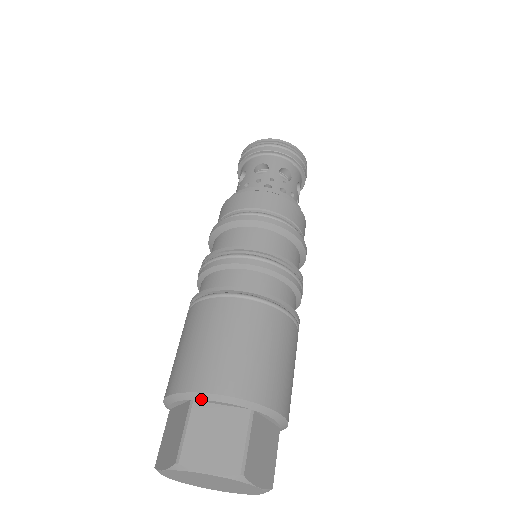
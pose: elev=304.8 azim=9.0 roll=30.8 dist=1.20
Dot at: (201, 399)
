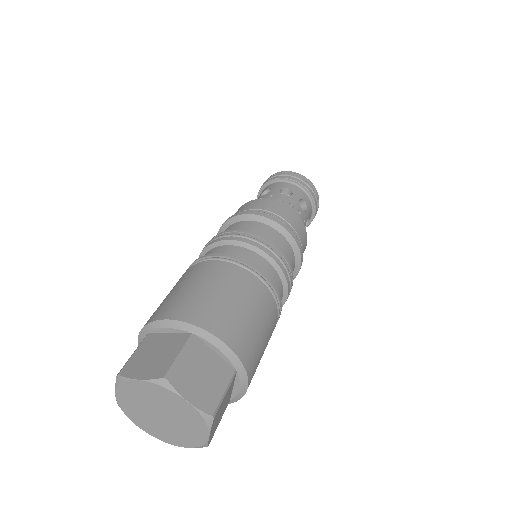
Dot at: (153, 329)
